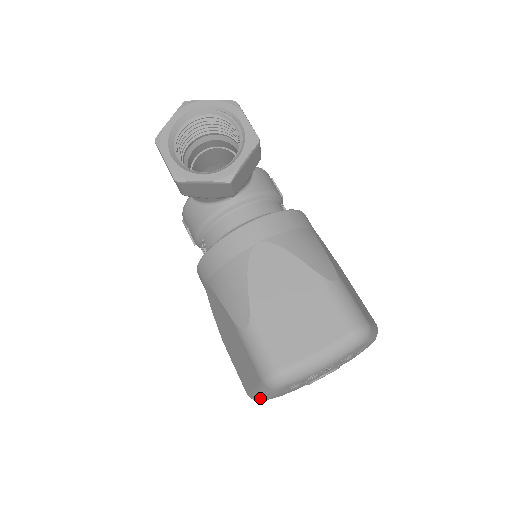
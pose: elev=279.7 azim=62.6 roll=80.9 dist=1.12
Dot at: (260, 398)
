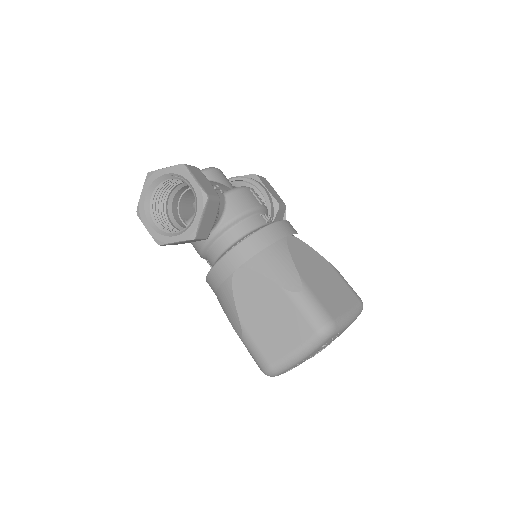
Dot at: occluded
